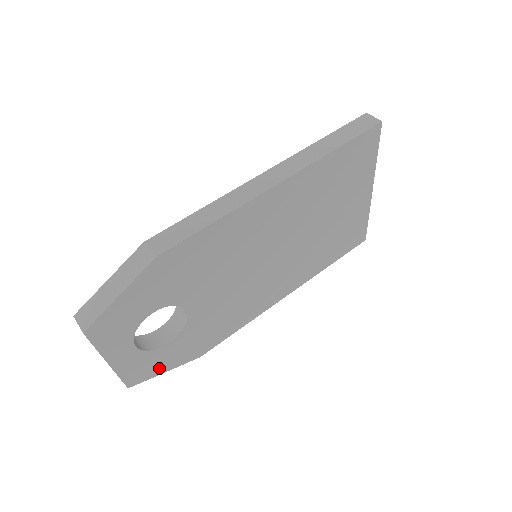
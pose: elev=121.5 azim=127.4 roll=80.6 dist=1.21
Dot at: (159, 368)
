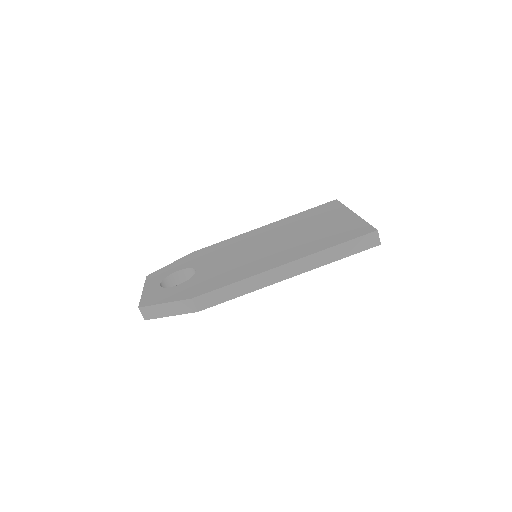
Dot at: occluded
